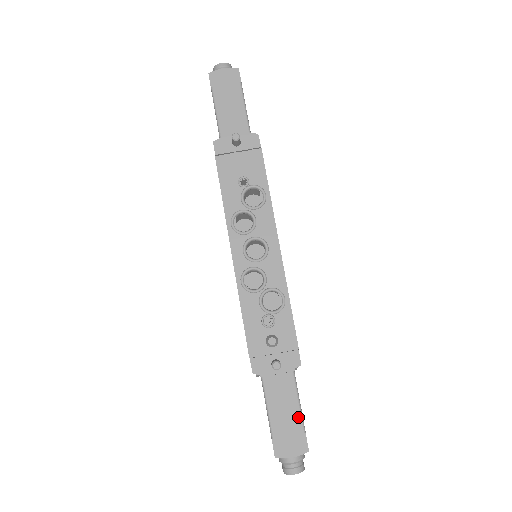
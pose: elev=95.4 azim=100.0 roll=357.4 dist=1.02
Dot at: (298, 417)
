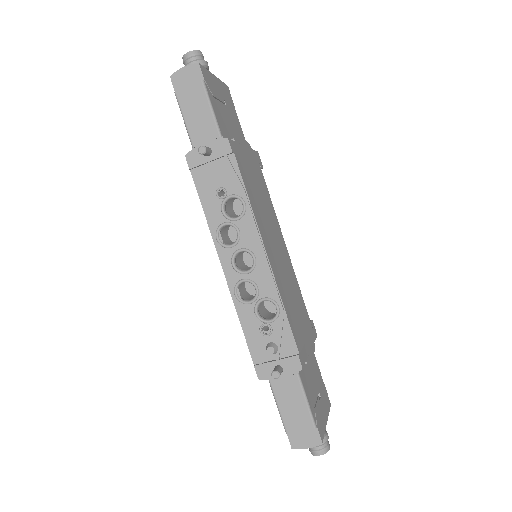
Dot at: (307, 415)
